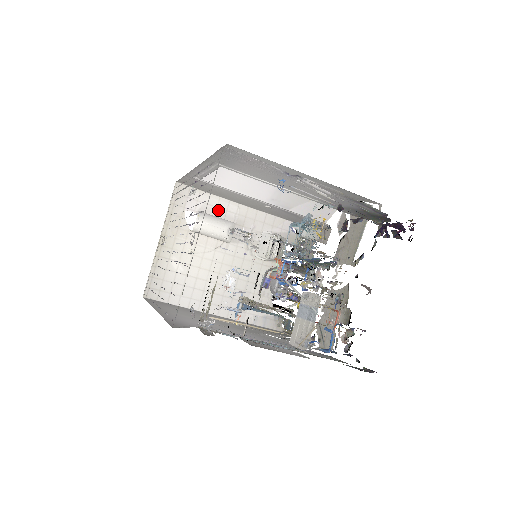
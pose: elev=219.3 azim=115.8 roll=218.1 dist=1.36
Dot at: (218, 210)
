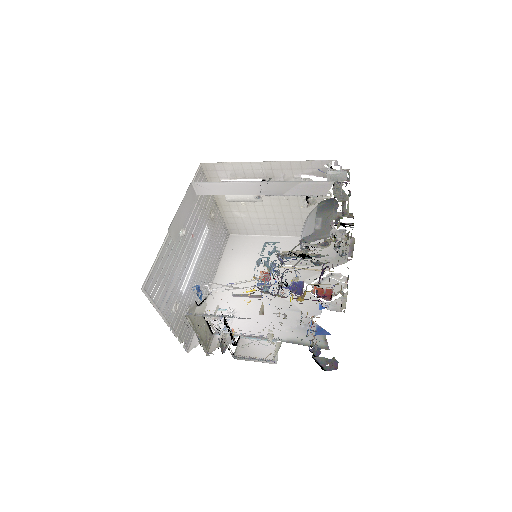
Dot at: (245, 171)
